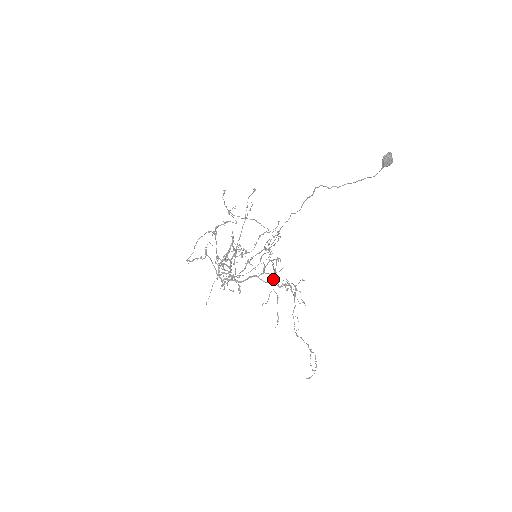
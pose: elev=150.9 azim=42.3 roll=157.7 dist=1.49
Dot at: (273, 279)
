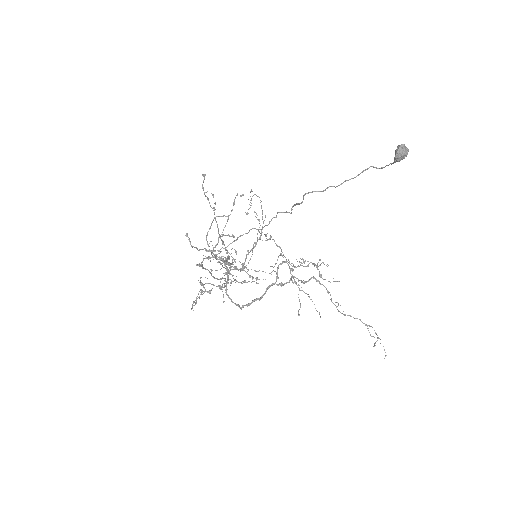
Dot at: occluded
